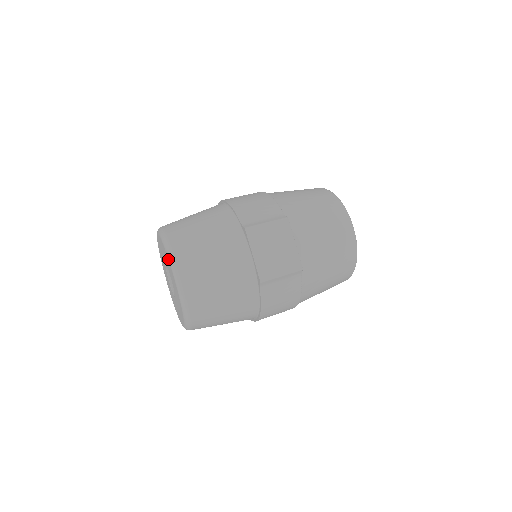
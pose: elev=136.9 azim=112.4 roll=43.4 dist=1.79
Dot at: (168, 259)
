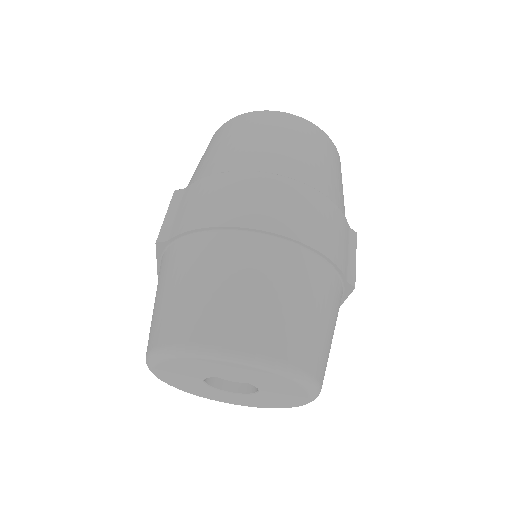
Dot at: (310, 395)
